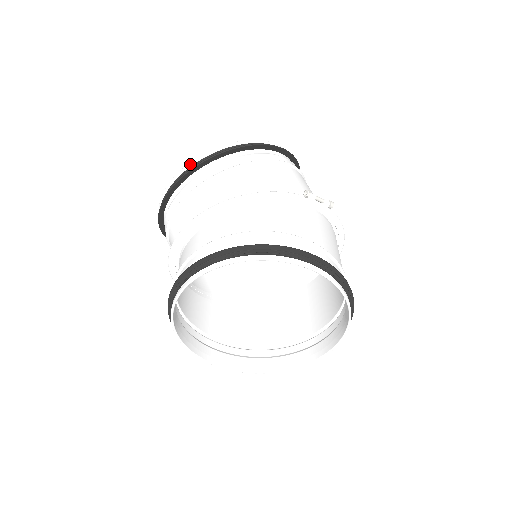
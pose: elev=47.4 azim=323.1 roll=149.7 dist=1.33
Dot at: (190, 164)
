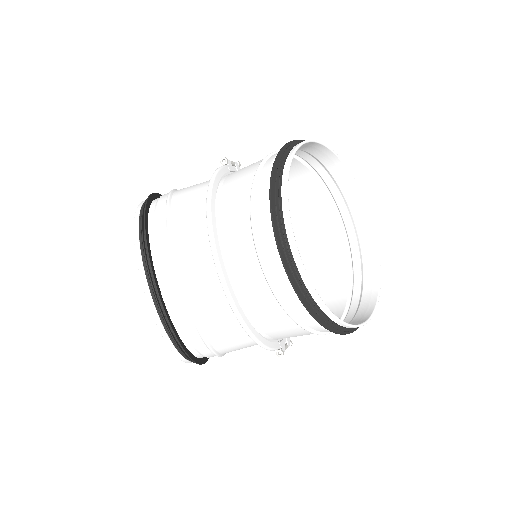
Dot at: (138, 251)
